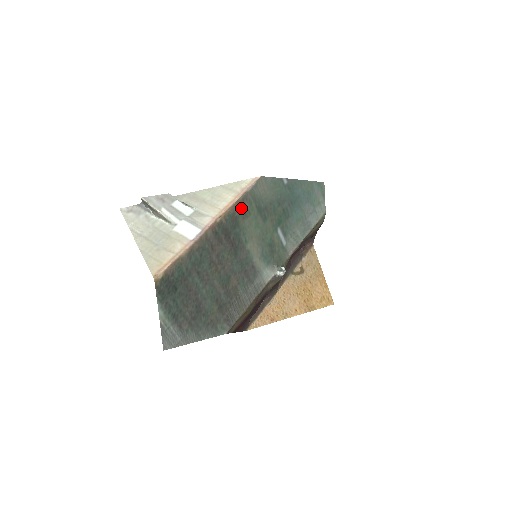
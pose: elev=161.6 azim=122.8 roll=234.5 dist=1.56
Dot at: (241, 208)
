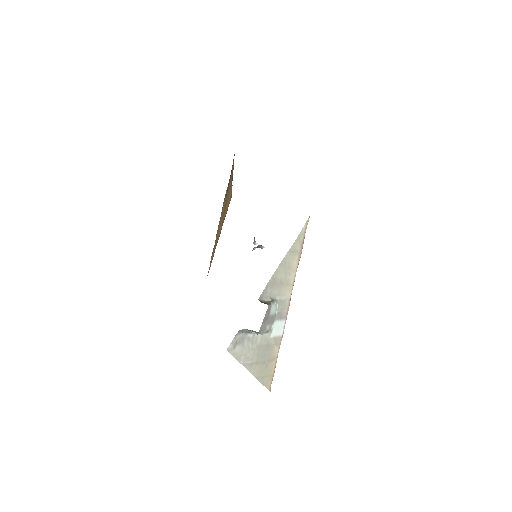
Dot at: occluded
